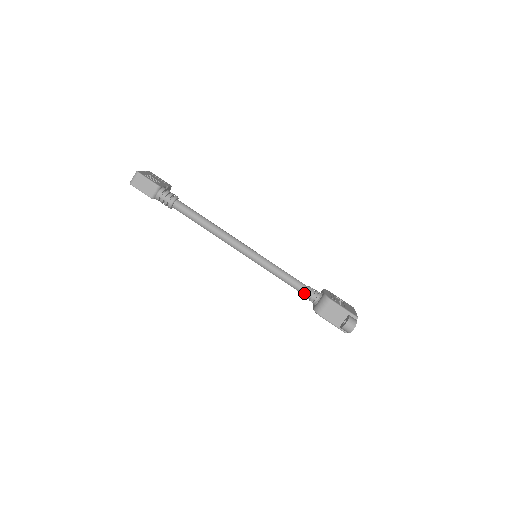
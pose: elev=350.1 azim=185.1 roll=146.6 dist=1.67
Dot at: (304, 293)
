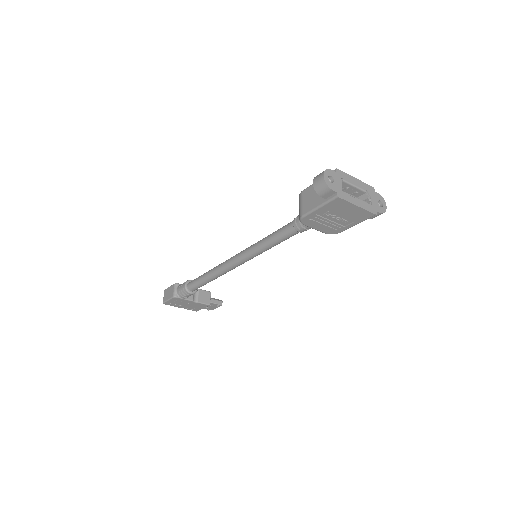
Dot at: (293, 226)
